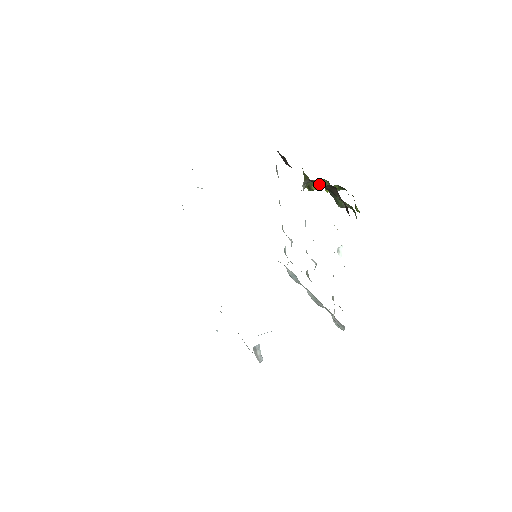
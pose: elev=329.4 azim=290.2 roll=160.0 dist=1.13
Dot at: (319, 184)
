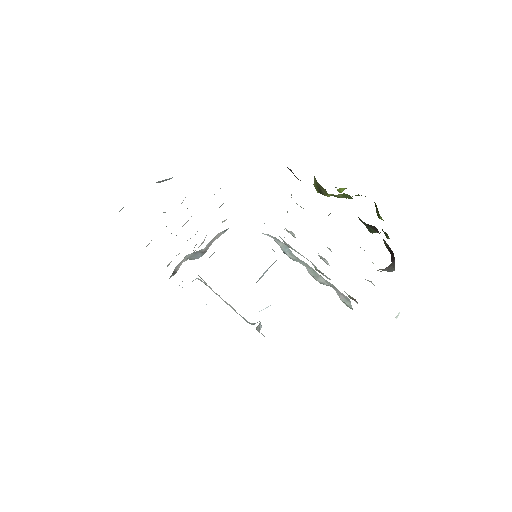
Dot at: occluded
